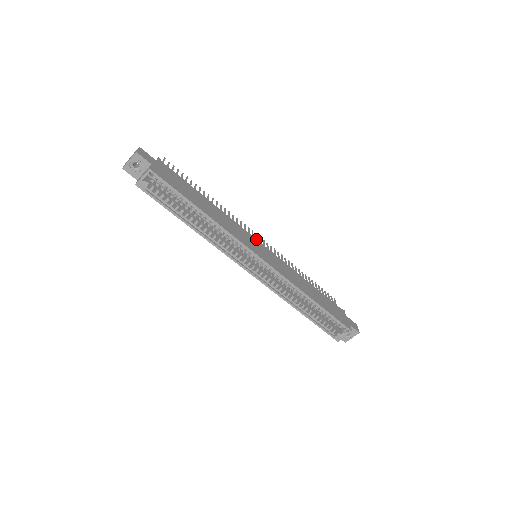
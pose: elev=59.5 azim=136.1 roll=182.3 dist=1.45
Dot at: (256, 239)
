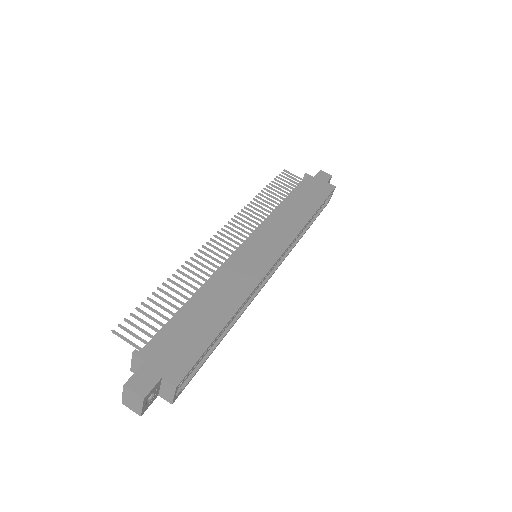
Dot at: (240, 246)
